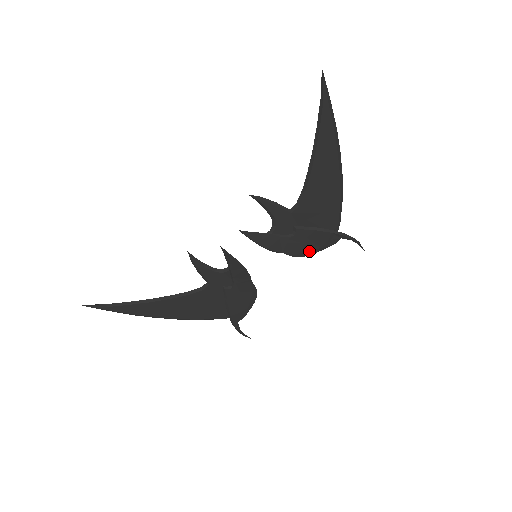
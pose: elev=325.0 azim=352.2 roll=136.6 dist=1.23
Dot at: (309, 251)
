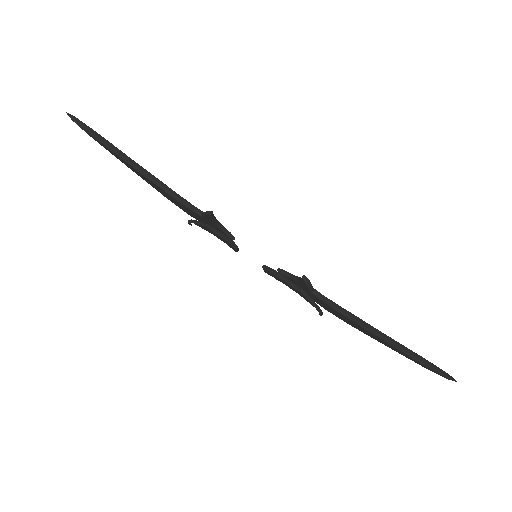
Dot at: (290, 288)
